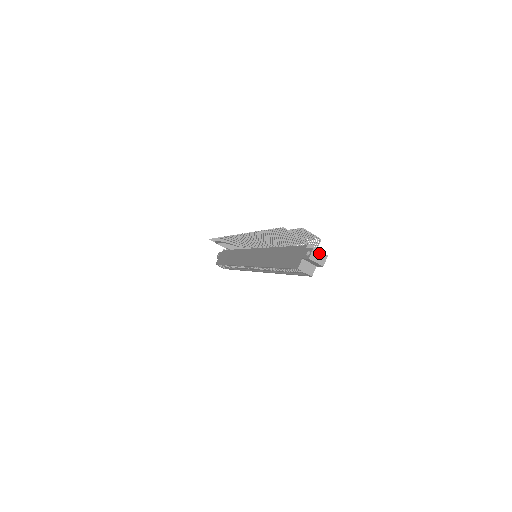
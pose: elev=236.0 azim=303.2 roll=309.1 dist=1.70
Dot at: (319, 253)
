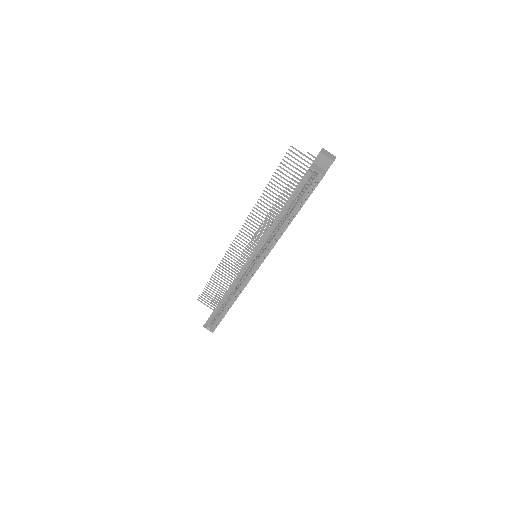
Dot at: (328, 153)
